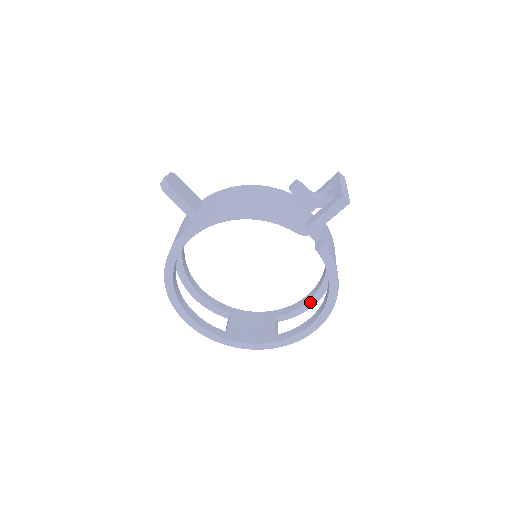
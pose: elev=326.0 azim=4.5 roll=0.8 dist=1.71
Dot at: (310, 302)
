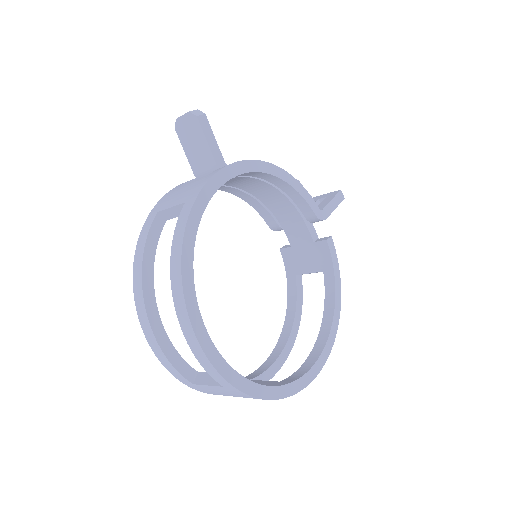
Dot at: (282, 355)
